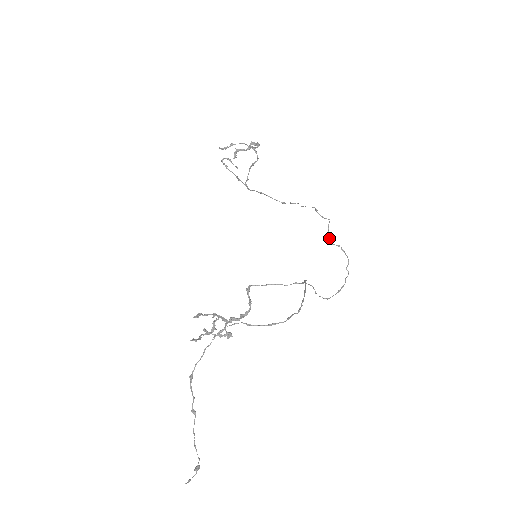
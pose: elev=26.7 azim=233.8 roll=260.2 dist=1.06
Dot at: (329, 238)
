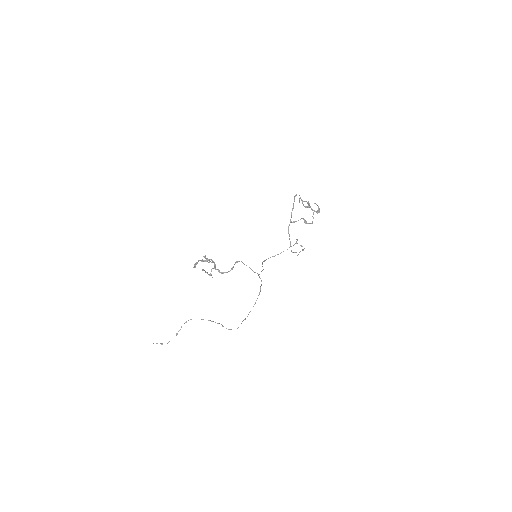
Dot at: occluded
